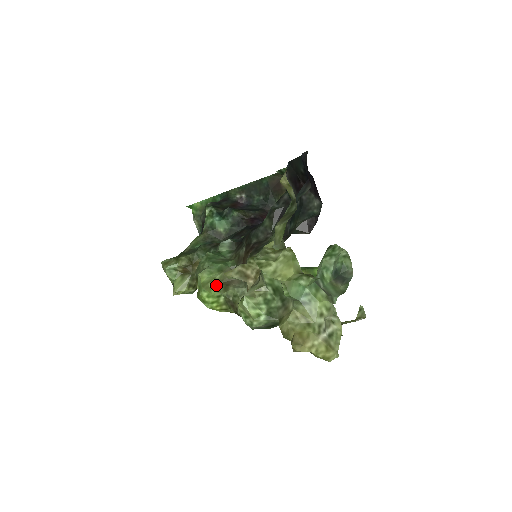
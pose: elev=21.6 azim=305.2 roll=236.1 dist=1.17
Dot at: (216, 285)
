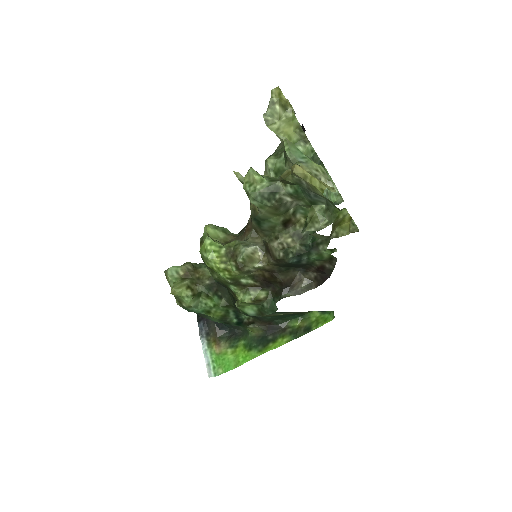
Dot at: (219, 241)
